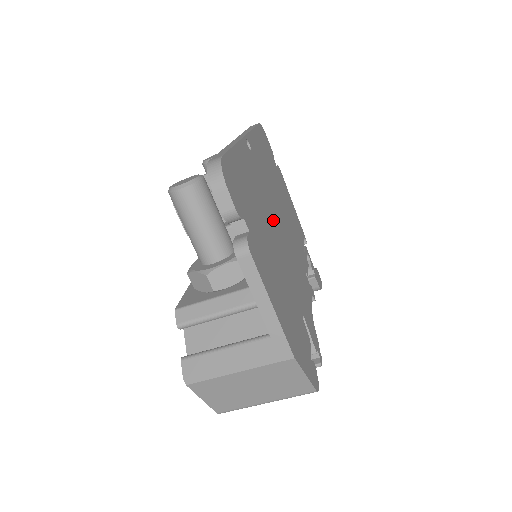
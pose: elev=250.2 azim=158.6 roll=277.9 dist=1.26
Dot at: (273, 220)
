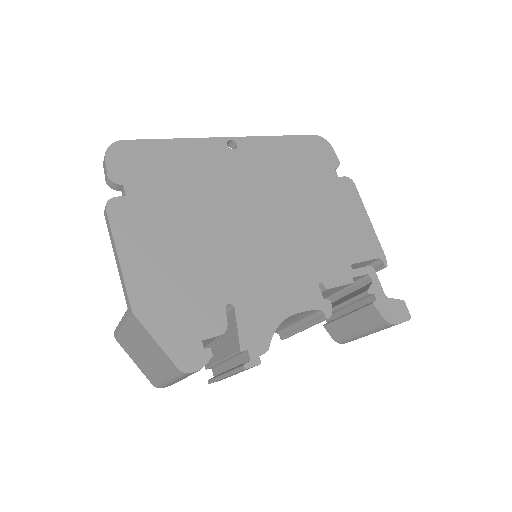
Dot at: (235, 209)
